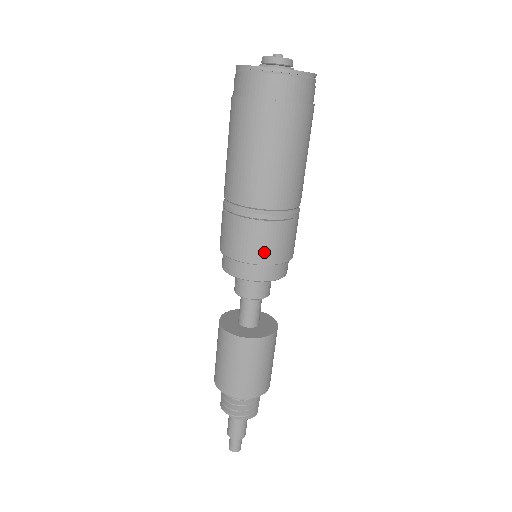
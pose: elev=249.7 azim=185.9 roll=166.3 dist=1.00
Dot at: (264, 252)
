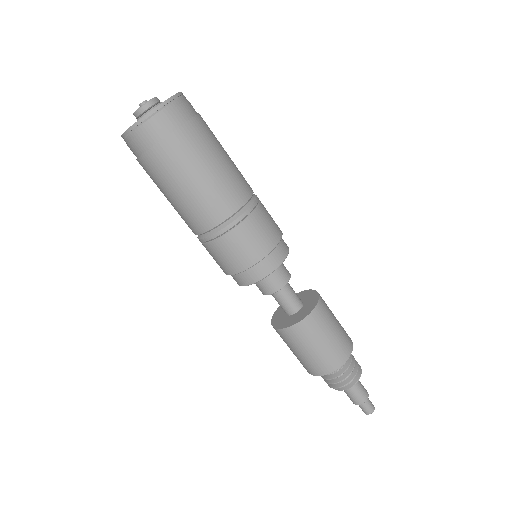
Dot at: (227, 265)
